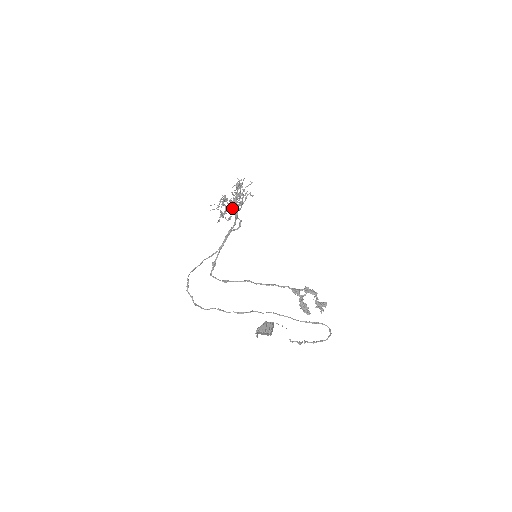
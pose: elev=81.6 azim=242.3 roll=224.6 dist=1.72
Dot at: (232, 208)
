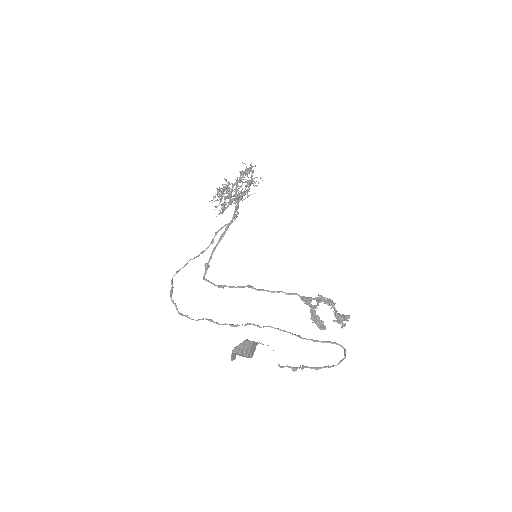
Dot at: (228, 198)
